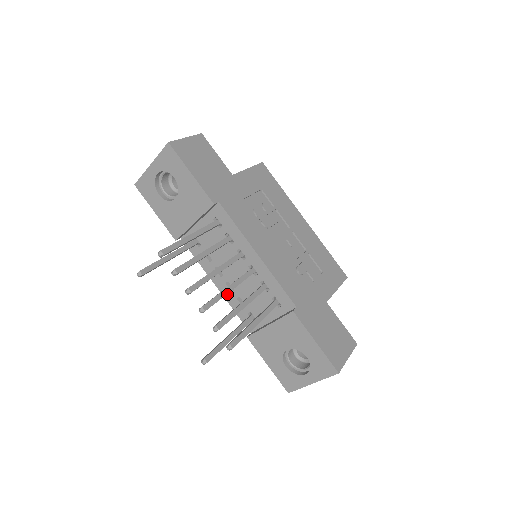
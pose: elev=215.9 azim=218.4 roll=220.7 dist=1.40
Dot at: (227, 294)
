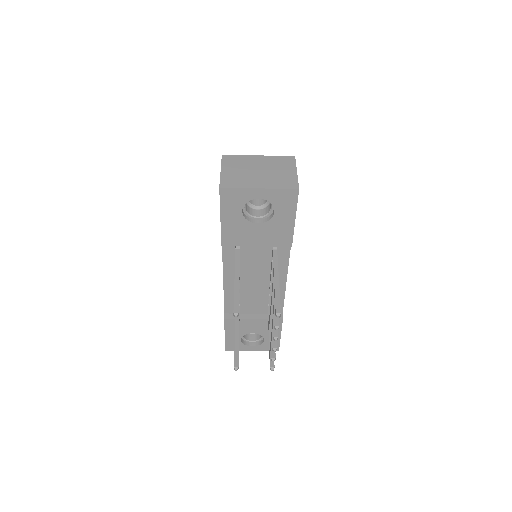
Dot at: (229, 288)
